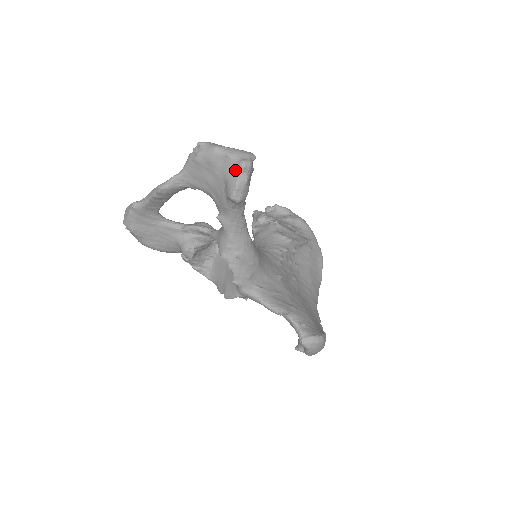
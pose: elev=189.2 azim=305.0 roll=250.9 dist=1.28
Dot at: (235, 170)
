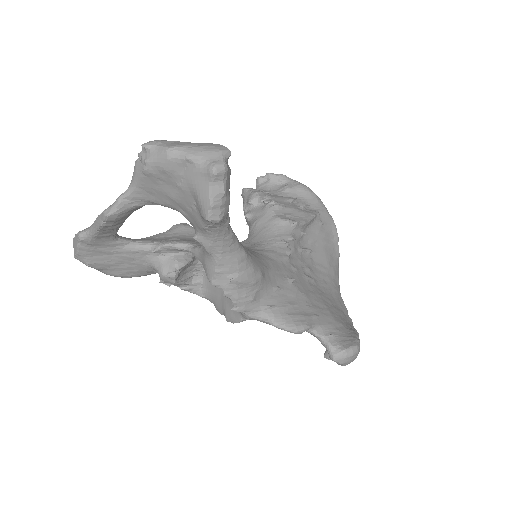
Dot at: (204, 179)
